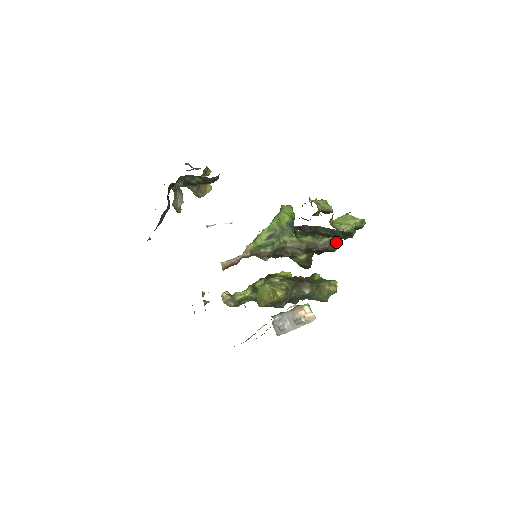
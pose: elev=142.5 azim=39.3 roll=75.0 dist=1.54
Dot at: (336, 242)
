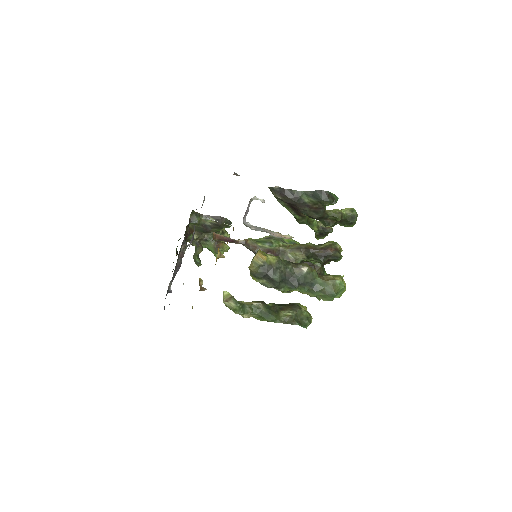
Dot at: (340, 252)
